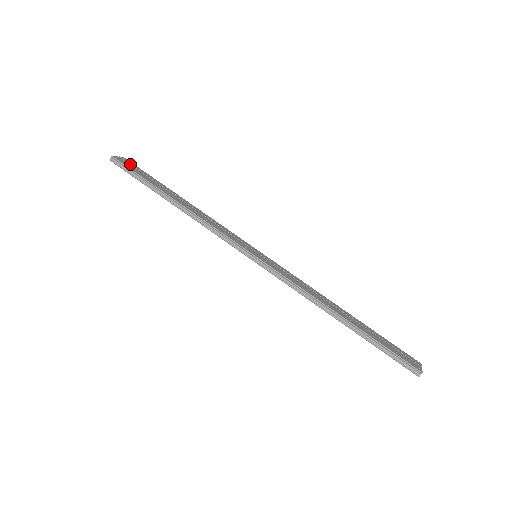
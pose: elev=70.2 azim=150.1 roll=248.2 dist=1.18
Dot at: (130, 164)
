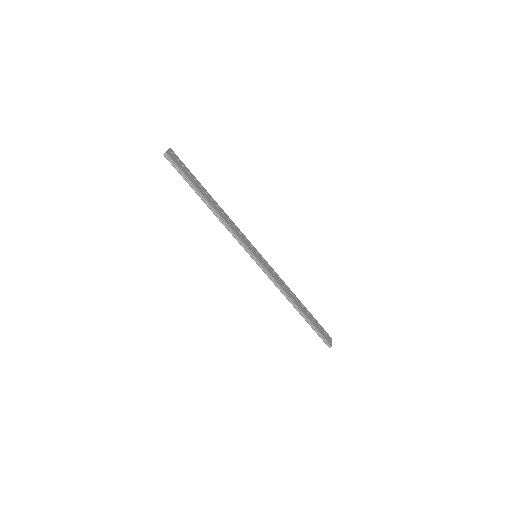
Dot at: (177, 159)
